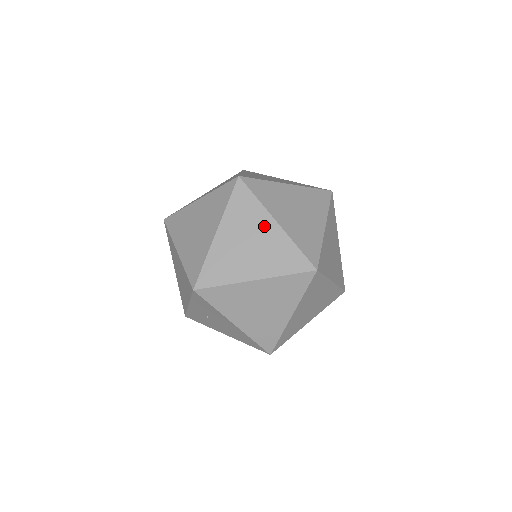
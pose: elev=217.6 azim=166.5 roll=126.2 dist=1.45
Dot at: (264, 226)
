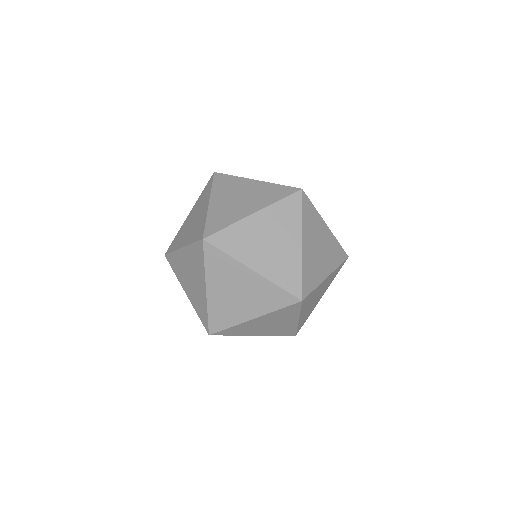
Dot at: (243, 276)
